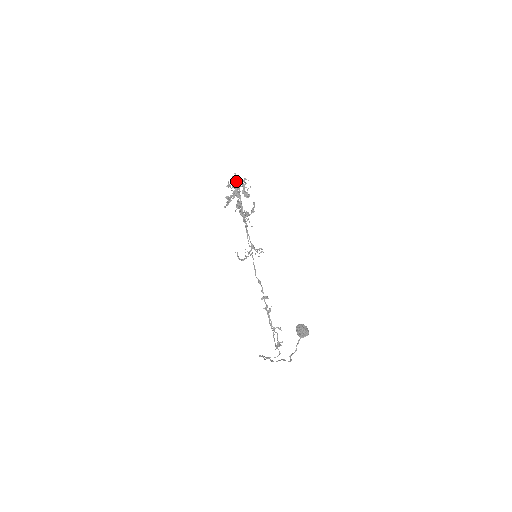
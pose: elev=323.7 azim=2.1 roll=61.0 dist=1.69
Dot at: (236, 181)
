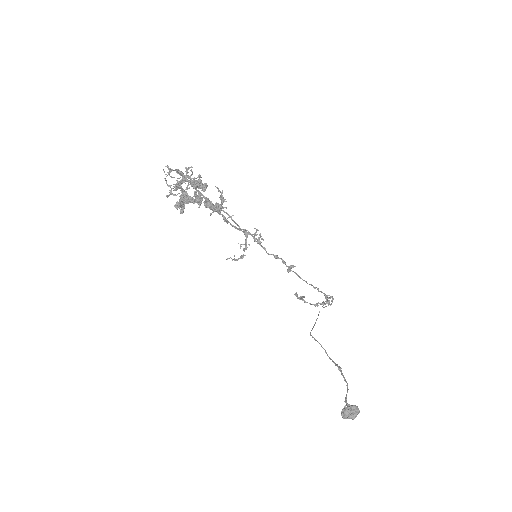
Dot at: (176, 172)
